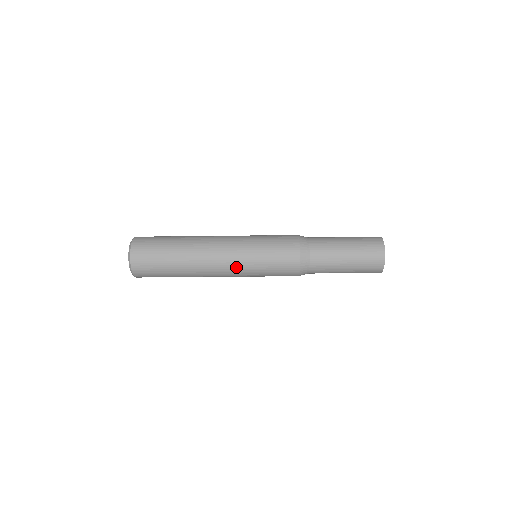
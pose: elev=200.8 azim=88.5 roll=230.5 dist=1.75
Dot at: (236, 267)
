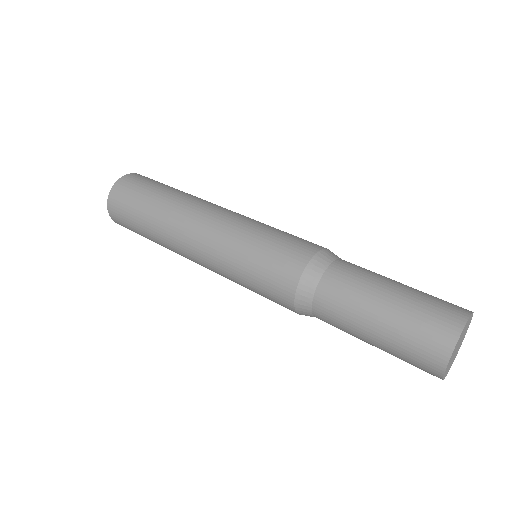
Dot at: occluded
